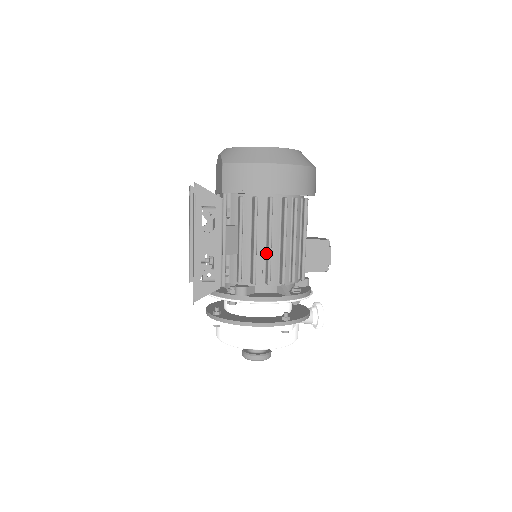
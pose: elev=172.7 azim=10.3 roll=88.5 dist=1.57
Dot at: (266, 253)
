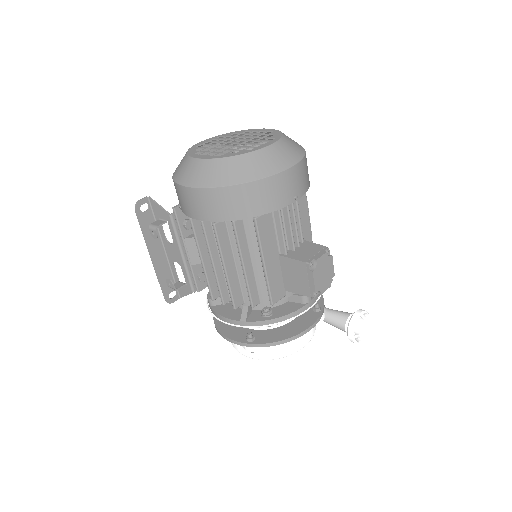
Dot at: (219, 272)
